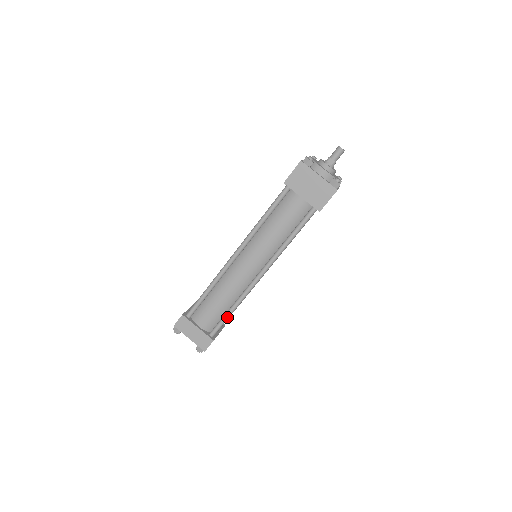
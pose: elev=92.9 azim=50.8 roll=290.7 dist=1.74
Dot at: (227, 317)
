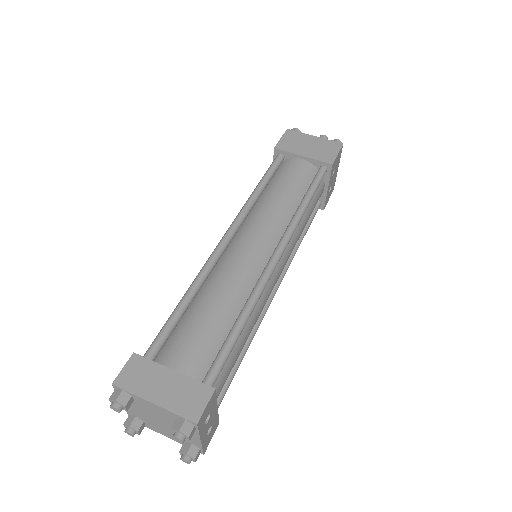
Dot at: (234, 336)
